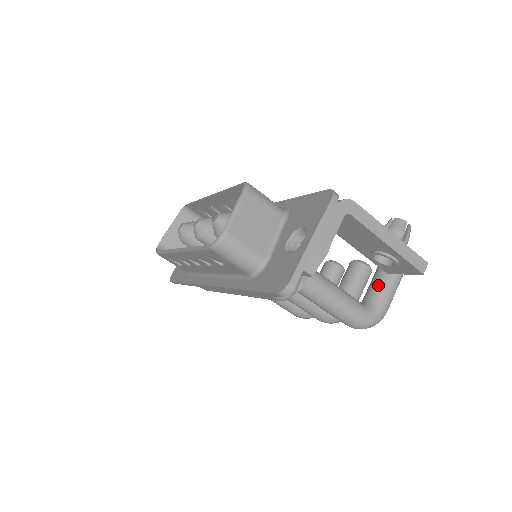
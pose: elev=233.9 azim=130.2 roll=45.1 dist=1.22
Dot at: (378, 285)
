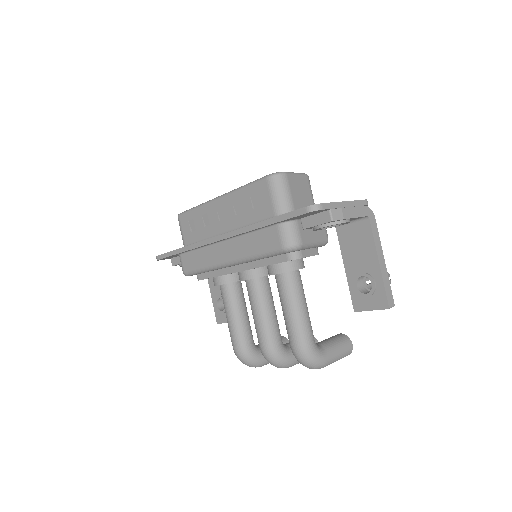
Dot at: (330, 341)
